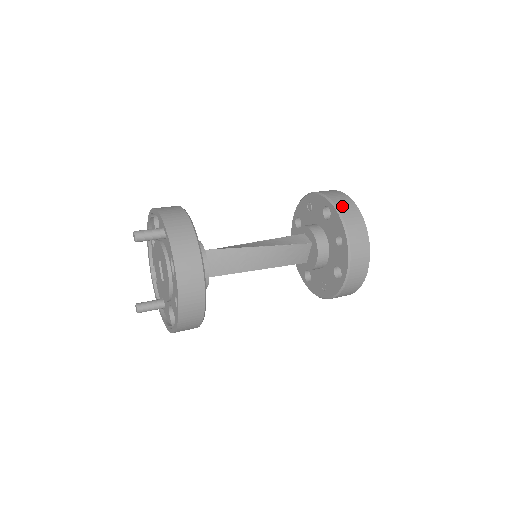
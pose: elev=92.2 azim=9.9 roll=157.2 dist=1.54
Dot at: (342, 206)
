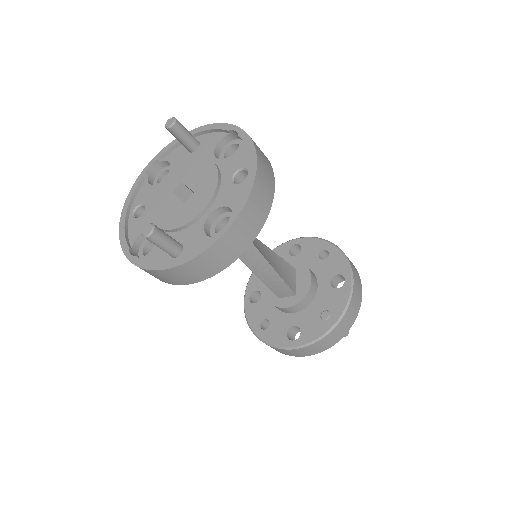
Dot at: occluded
